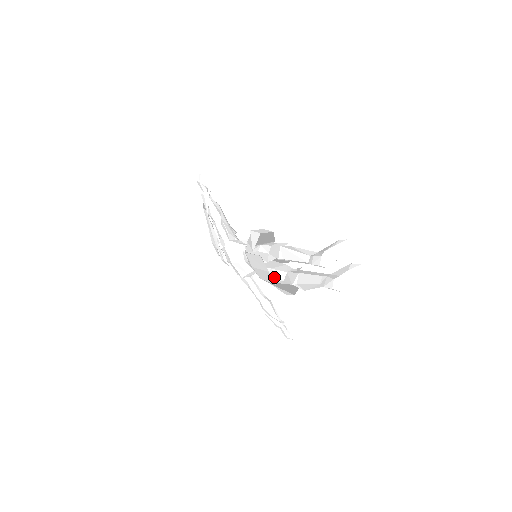
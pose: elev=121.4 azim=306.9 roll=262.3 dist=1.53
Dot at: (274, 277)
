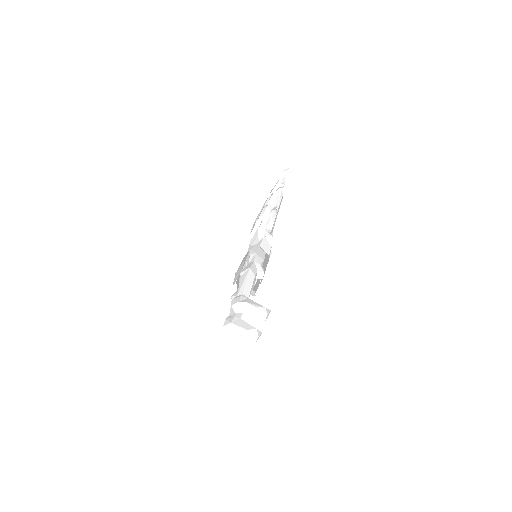
Dot at: occluded
